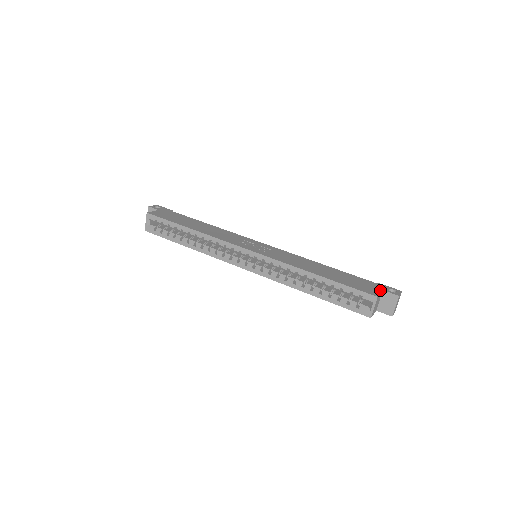
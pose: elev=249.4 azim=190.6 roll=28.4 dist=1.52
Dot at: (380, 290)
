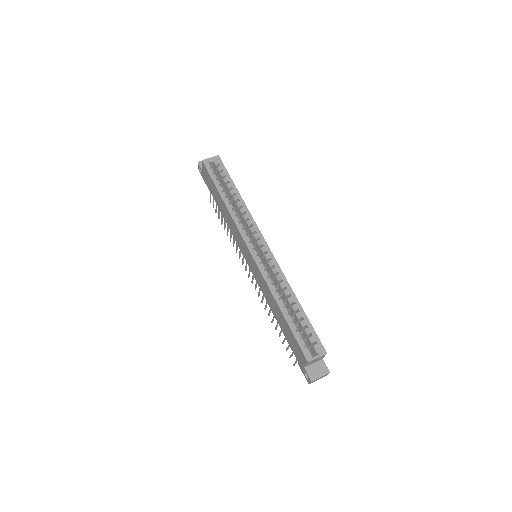
Dot at: occluded
